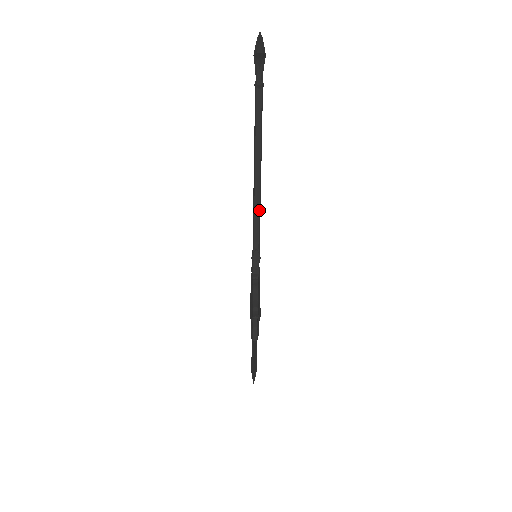
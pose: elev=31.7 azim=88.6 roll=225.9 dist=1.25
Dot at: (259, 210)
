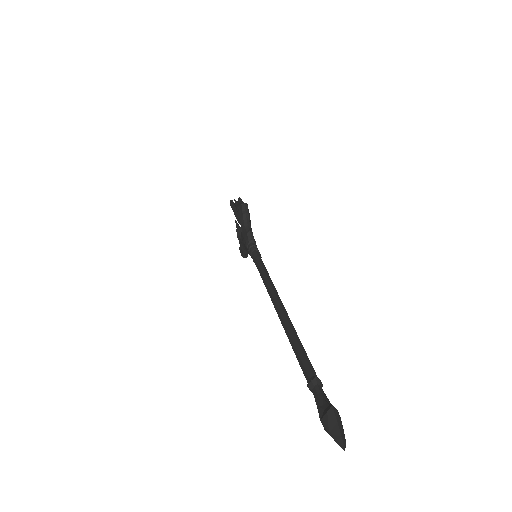
Dot at: occluded
